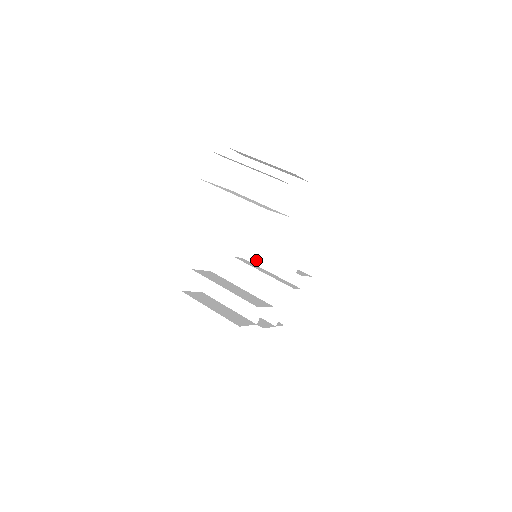
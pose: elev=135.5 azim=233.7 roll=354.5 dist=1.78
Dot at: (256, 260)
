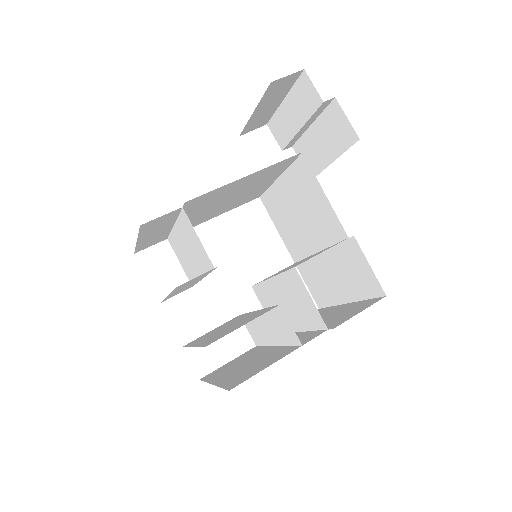
Dot at: occluded
